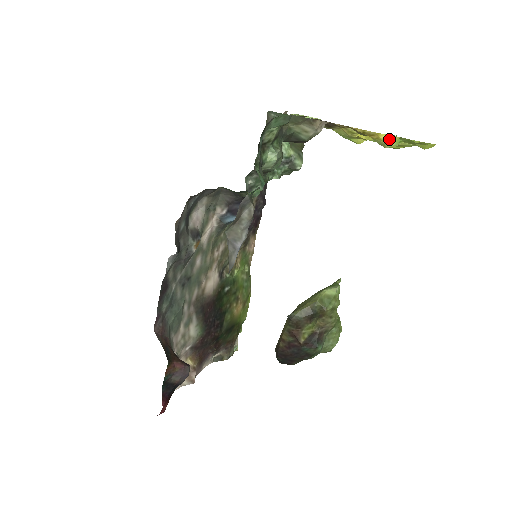
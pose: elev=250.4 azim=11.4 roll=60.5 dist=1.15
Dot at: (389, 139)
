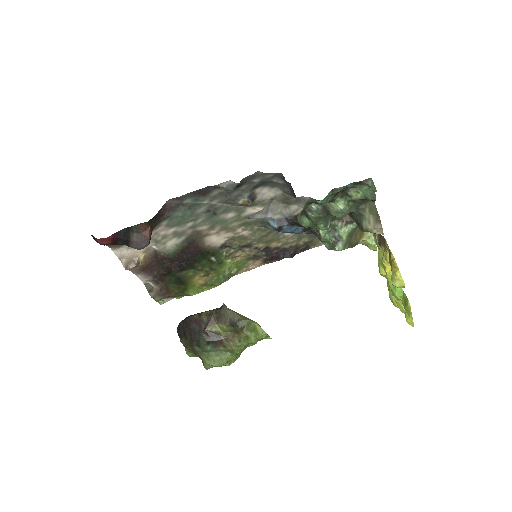
Dot at: (400, 279)
